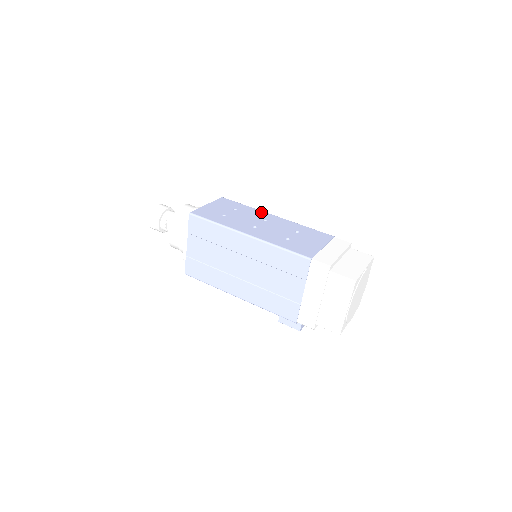
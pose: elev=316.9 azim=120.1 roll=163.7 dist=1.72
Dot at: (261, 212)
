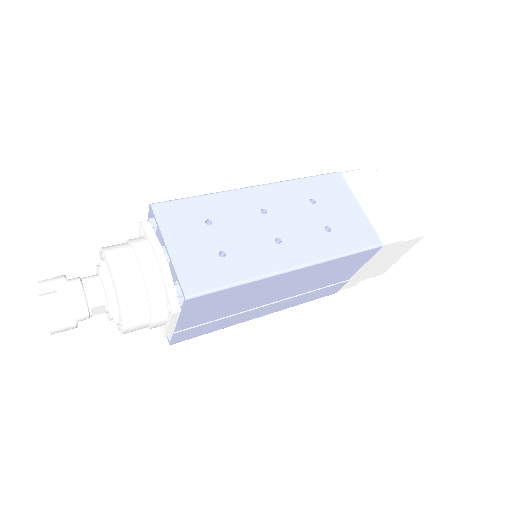
Dot at: (235, 195)
